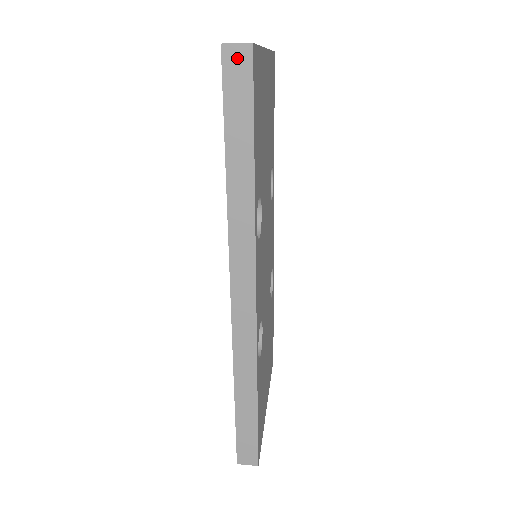
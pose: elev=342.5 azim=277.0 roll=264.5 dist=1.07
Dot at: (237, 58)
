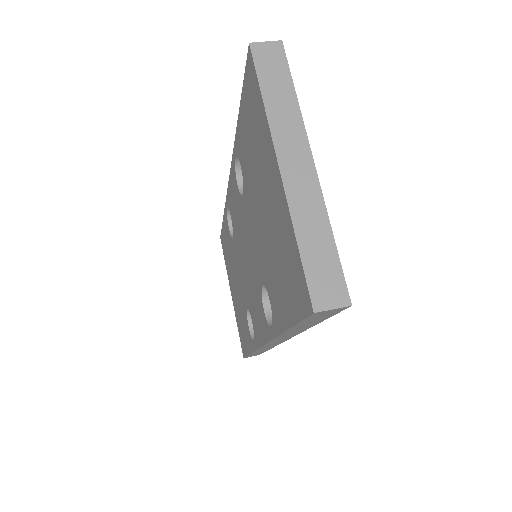
Dot at: (328, 312)
